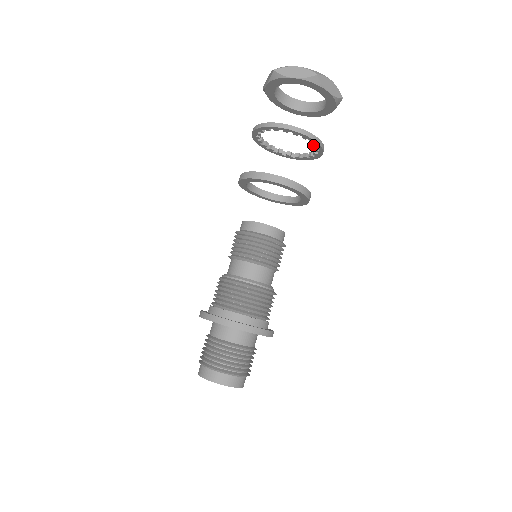
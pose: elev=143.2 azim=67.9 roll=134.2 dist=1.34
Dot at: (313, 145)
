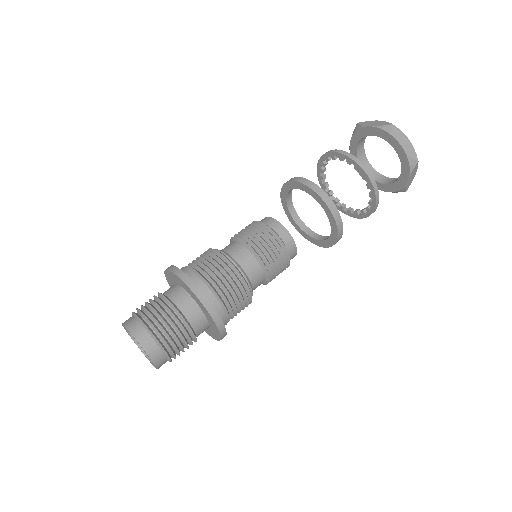
Dot at: occluded
